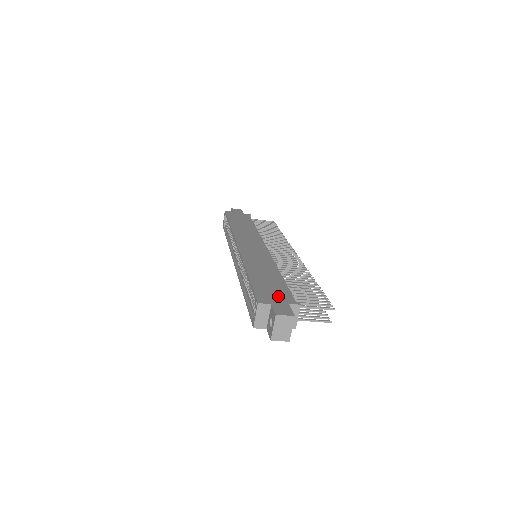
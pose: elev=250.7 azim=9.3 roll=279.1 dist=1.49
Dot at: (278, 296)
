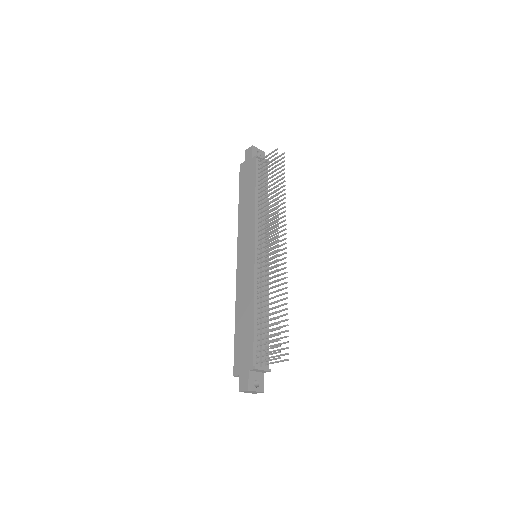
Dot at: (245, 359)
